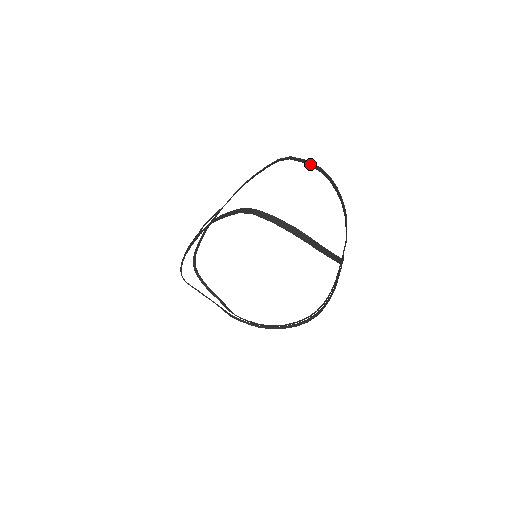
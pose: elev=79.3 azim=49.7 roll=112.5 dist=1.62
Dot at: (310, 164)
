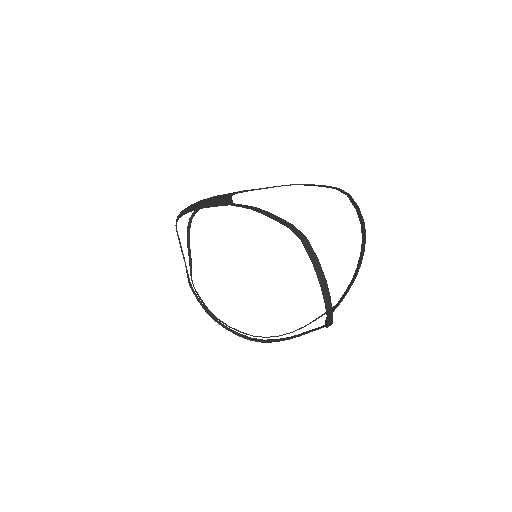
Dot at: (359, 213)
